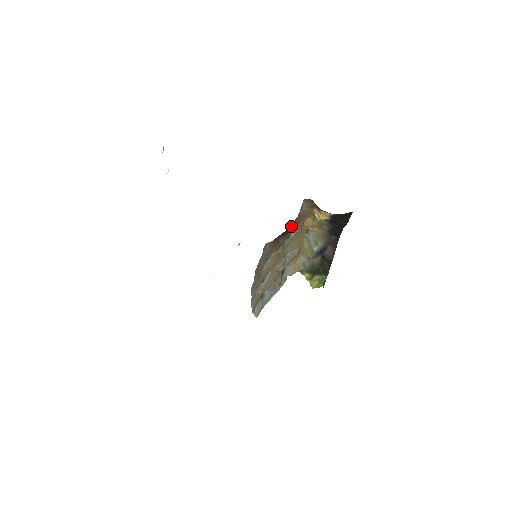
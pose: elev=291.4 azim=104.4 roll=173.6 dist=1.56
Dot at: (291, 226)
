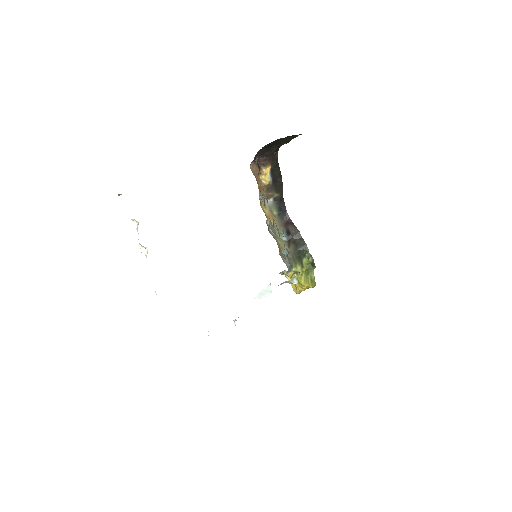
Dot at: (258, 164)
